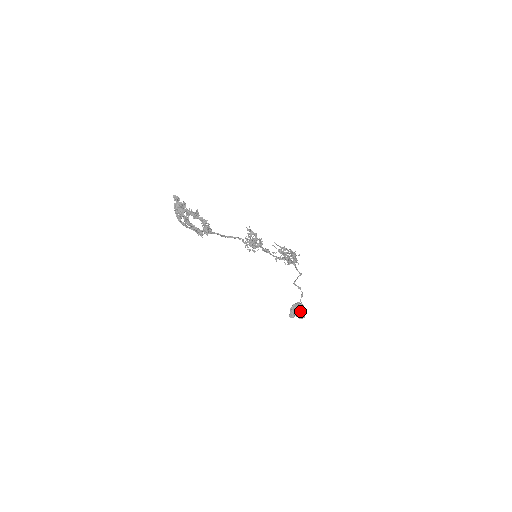
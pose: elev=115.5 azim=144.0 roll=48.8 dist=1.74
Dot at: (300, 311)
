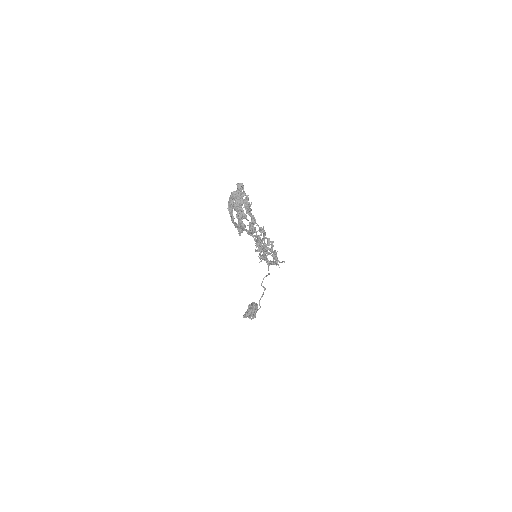
Dot at: (255, 312)
